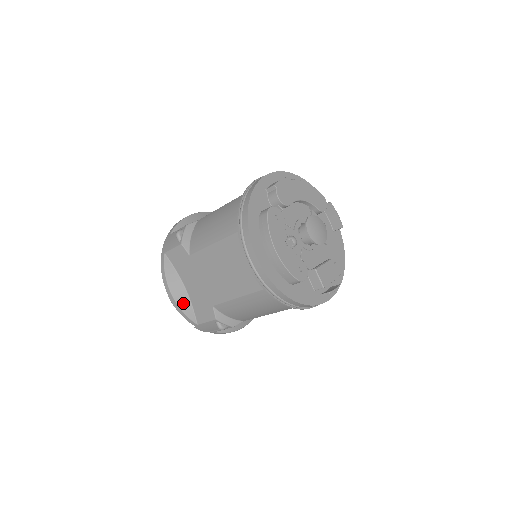
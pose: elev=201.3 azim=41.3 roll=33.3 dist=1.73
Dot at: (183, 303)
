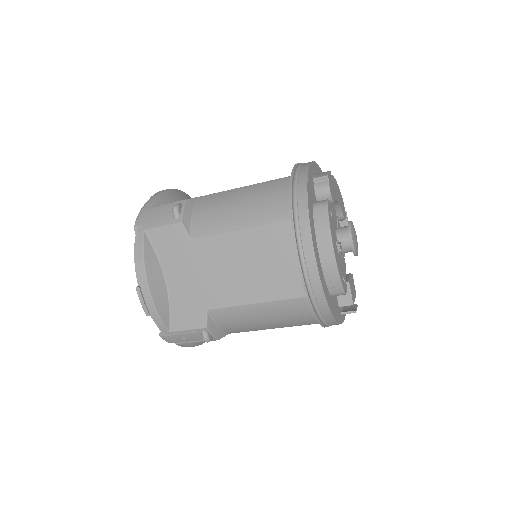
Dot at: (160, 301)
